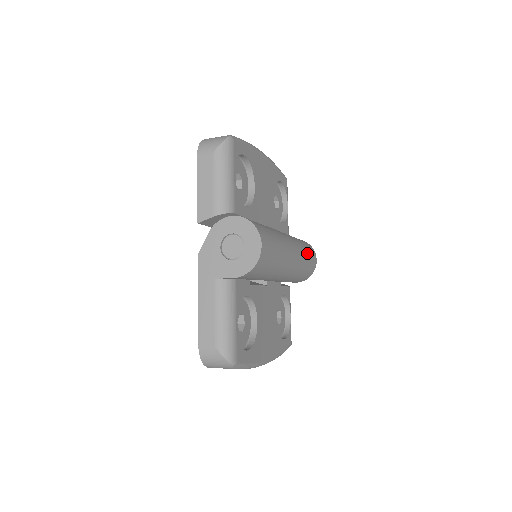
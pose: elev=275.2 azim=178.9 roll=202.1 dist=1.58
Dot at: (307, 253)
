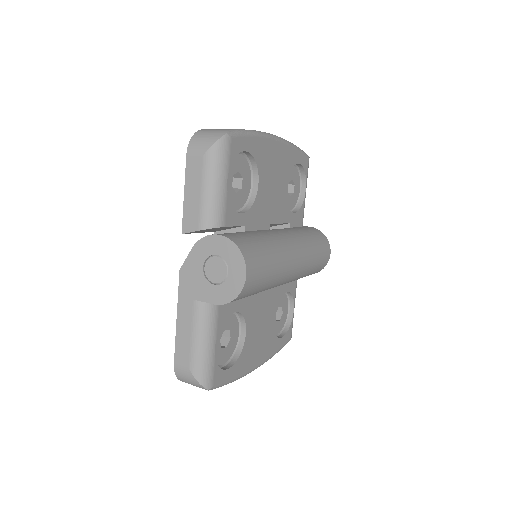
Dot at: (317, 252)
